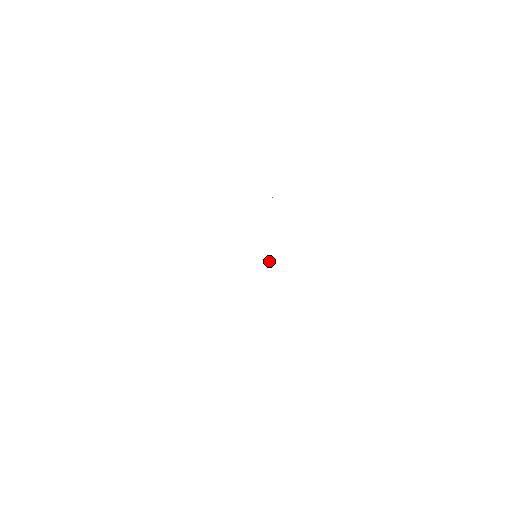
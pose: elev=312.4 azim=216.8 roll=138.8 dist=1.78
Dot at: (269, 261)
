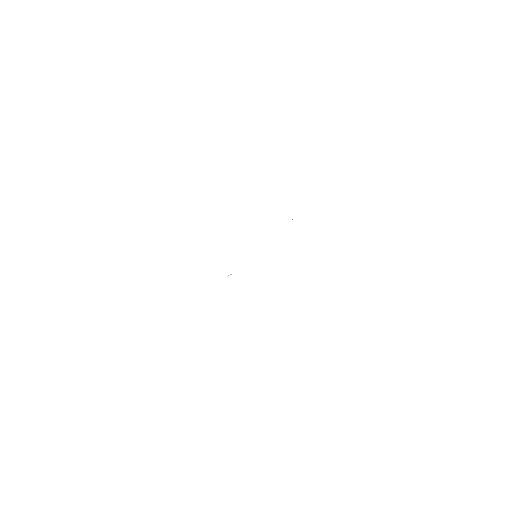
Dot at: occluded
